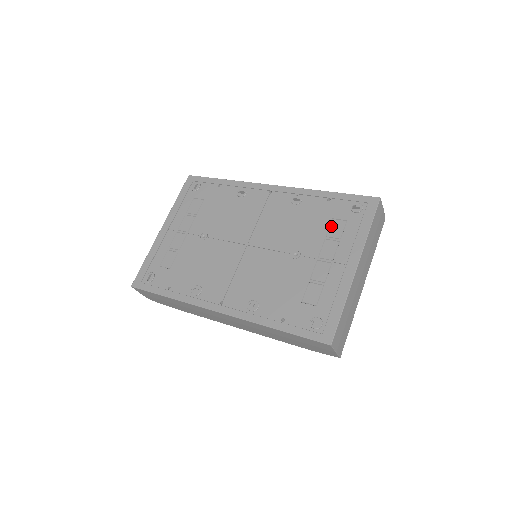
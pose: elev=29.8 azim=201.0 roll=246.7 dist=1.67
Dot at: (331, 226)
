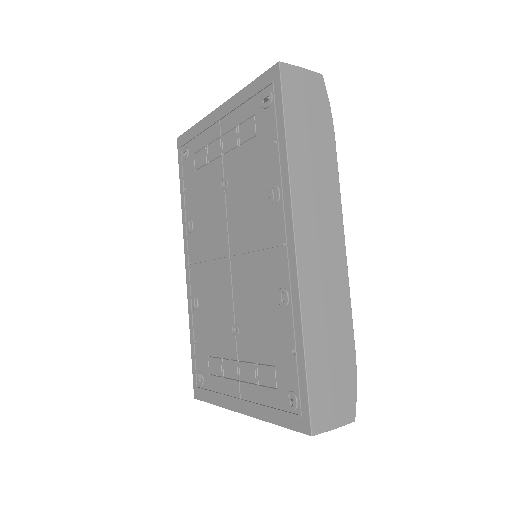
Dot at: (267, 367)
